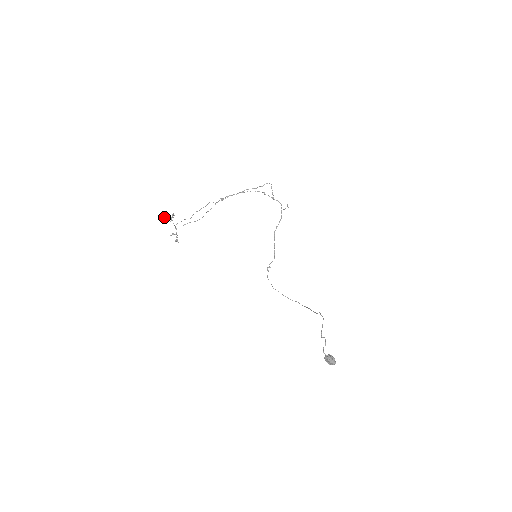
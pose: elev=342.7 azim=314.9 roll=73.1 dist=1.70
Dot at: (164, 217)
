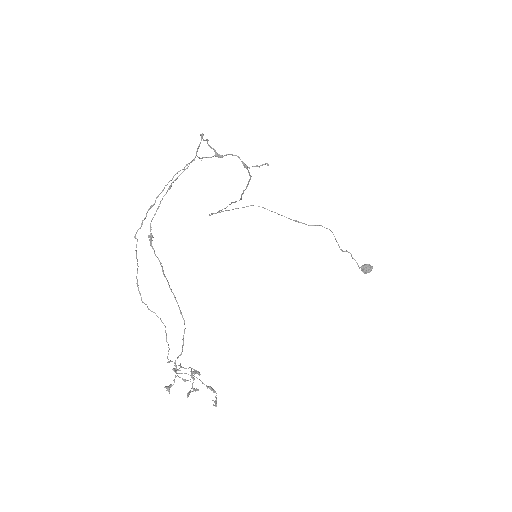
Dot at: (167, 388)
